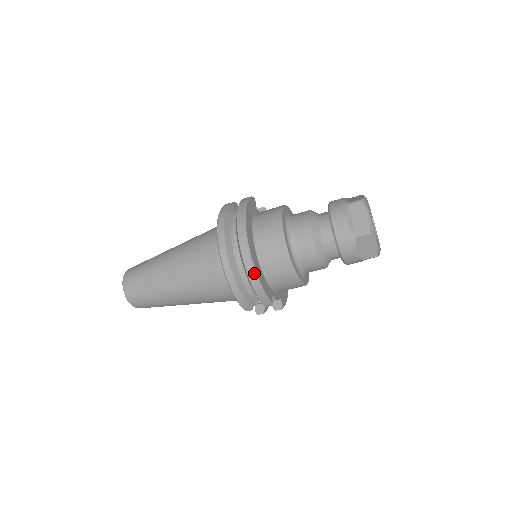
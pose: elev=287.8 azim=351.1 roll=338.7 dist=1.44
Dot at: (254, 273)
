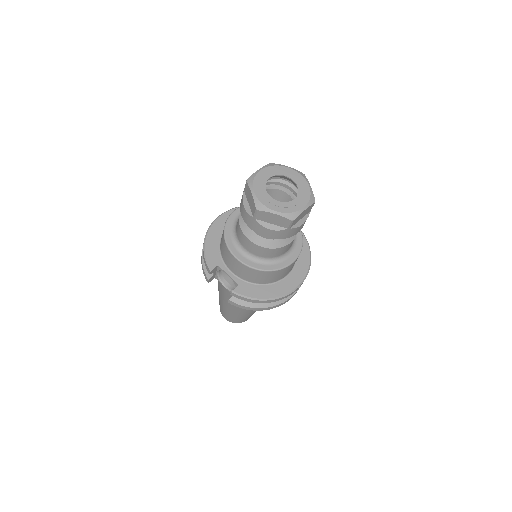
Dot at: (205, 237)
